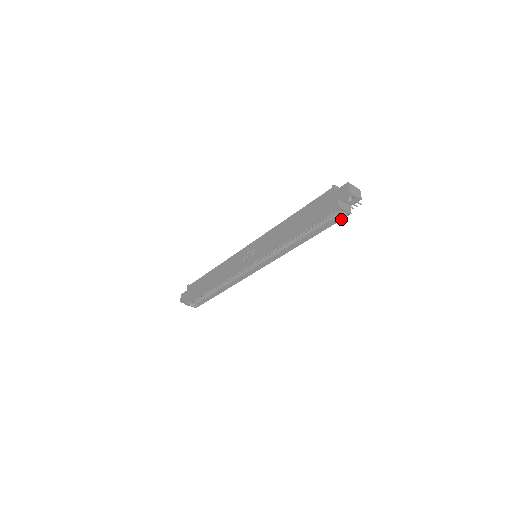
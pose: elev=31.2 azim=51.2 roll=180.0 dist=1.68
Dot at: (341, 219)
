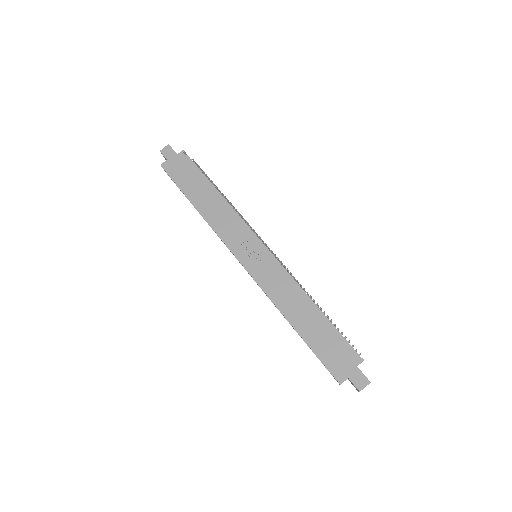
Dot at: occluded
